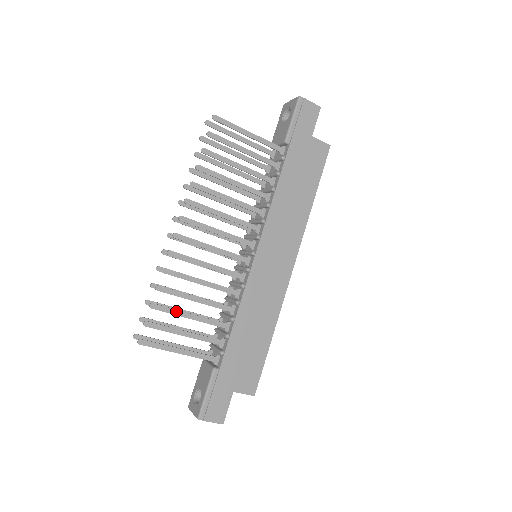
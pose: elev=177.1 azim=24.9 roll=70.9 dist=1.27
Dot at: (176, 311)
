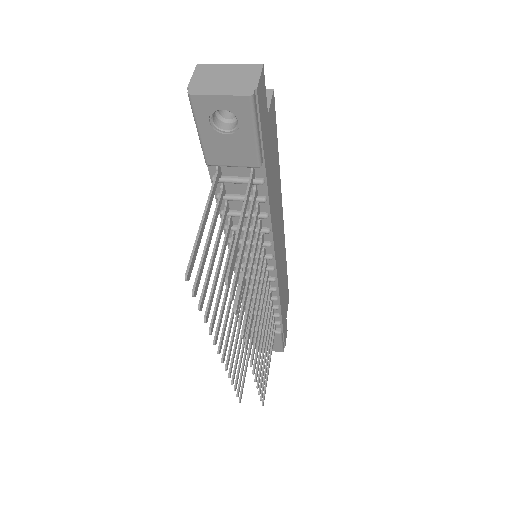
Dot at: (264, 366)
